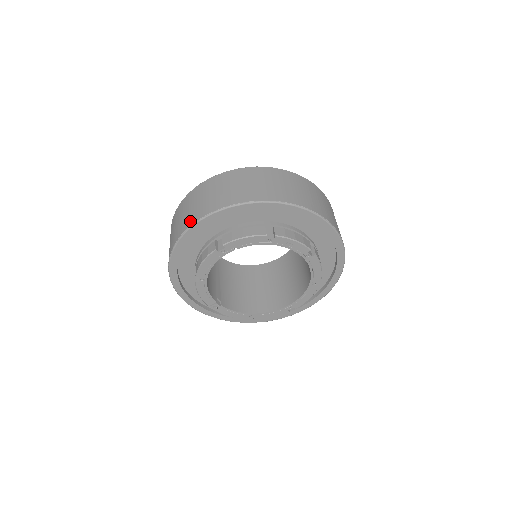
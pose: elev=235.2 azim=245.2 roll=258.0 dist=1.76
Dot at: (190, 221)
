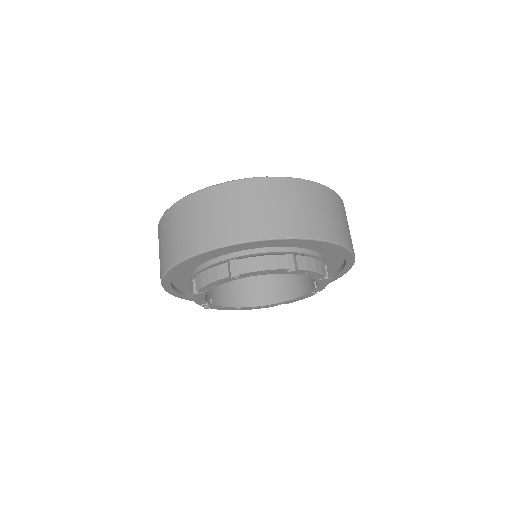
Dot at: (203, 243)
